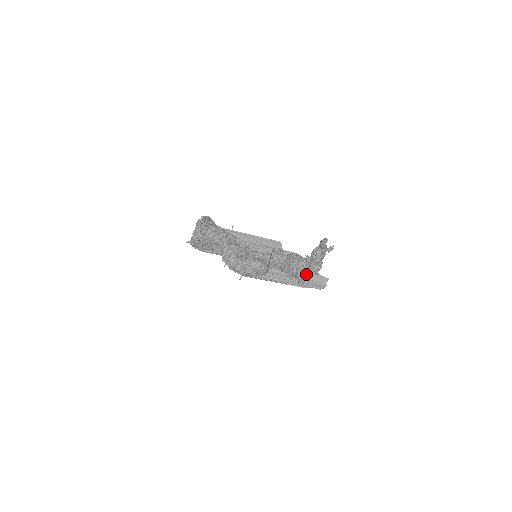
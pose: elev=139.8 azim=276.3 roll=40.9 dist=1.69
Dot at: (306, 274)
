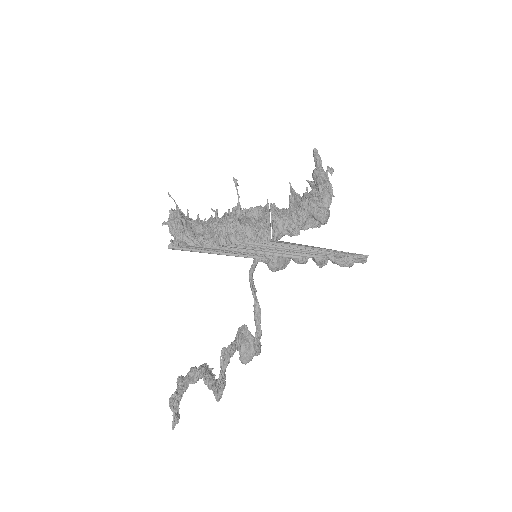
Dot at: occluded
